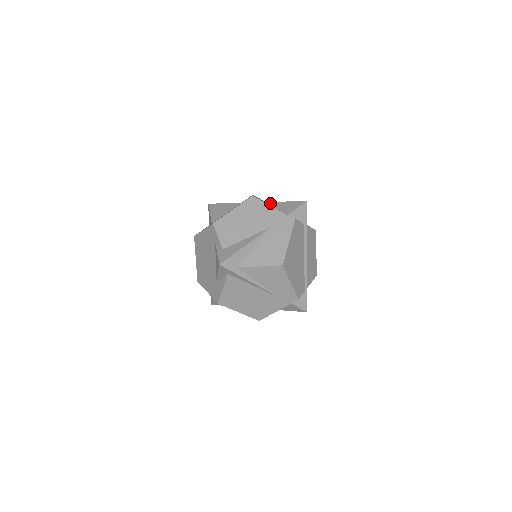
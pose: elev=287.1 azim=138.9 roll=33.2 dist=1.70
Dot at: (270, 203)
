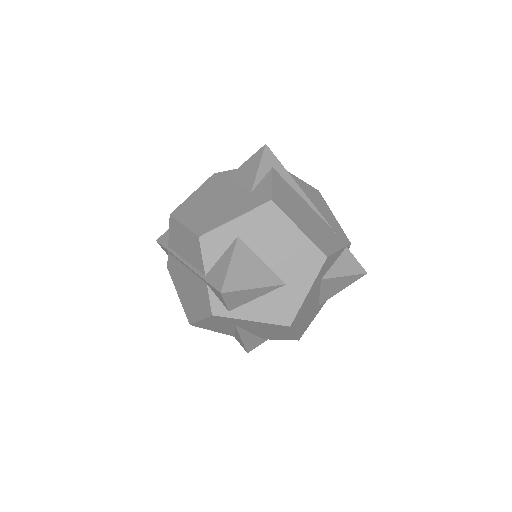
Dot at: occluded
